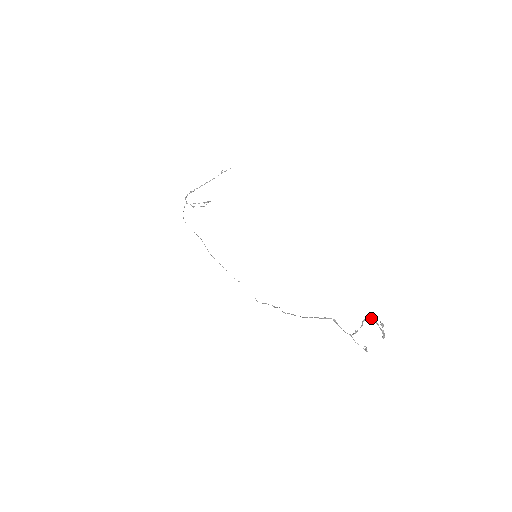
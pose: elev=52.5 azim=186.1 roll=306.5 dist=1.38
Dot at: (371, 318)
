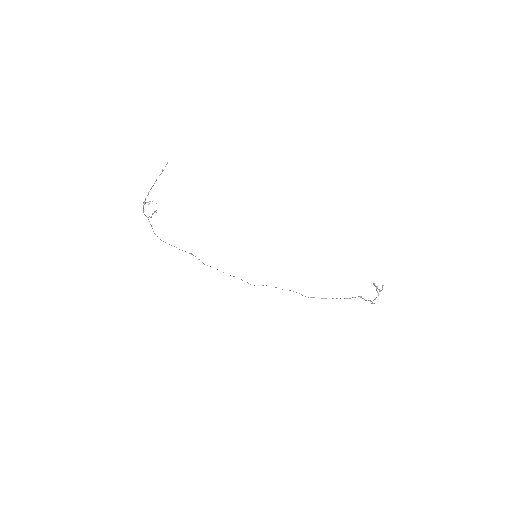
Dot at: occluded
